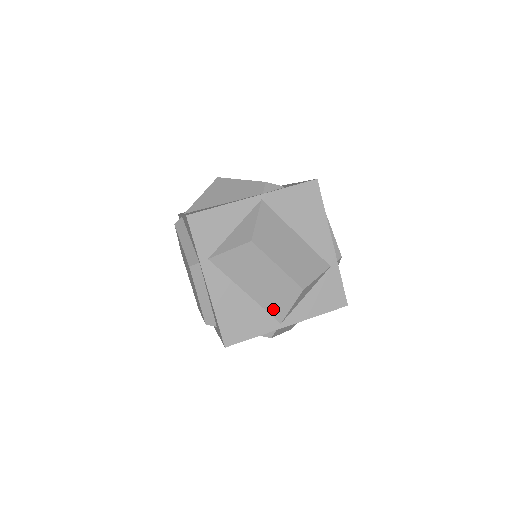
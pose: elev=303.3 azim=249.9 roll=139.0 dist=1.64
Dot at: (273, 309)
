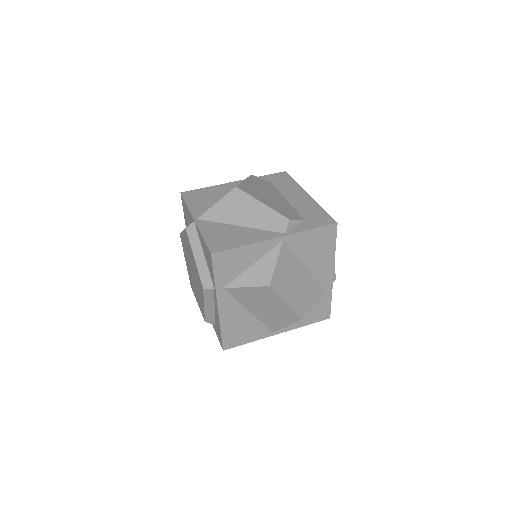
Dot at: (270, 324)
